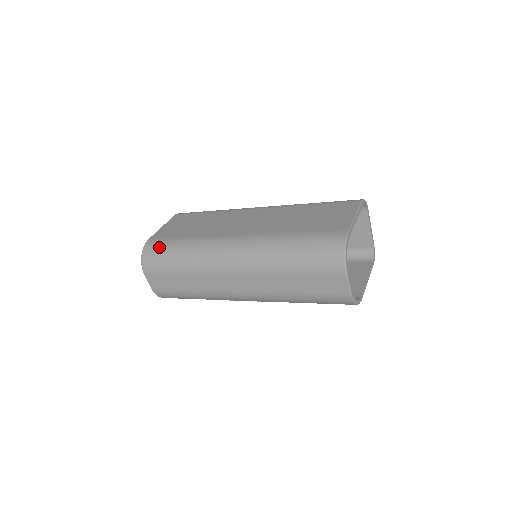
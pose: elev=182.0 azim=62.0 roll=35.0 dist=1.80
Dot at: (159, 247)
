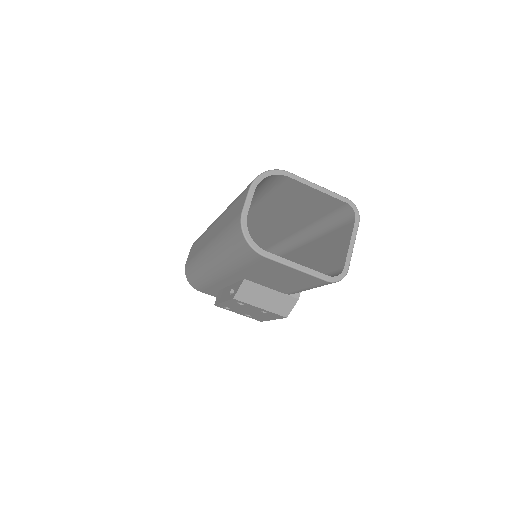
Dot at: occluded
